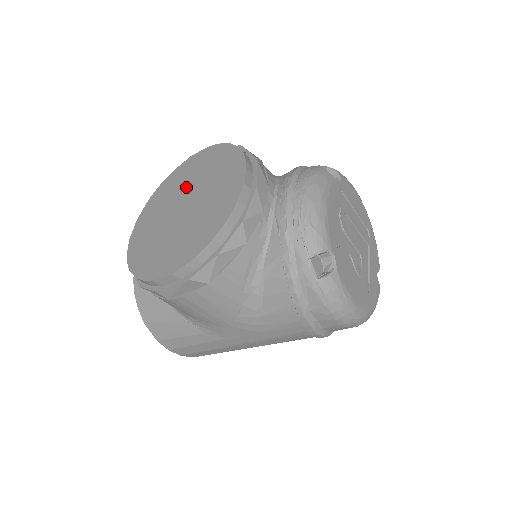
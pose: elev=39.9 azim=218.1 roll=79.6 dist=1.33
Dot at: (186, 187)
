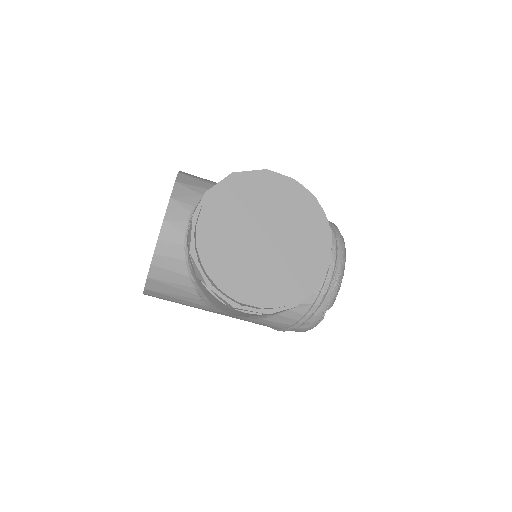
Dot at: (269, 213)
